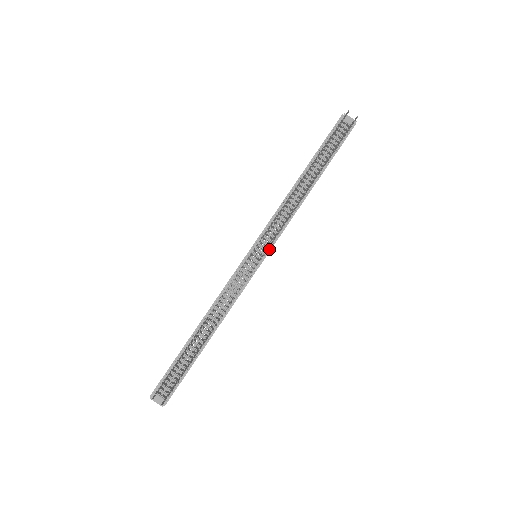
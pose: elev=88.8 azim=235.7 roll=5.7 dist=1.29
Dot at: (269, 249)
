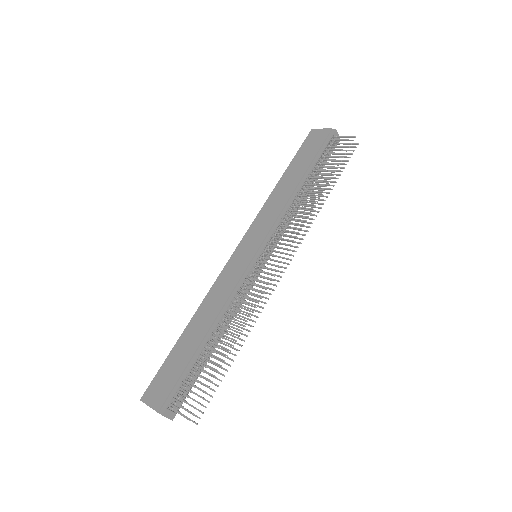
Dot at: (272, 252)
